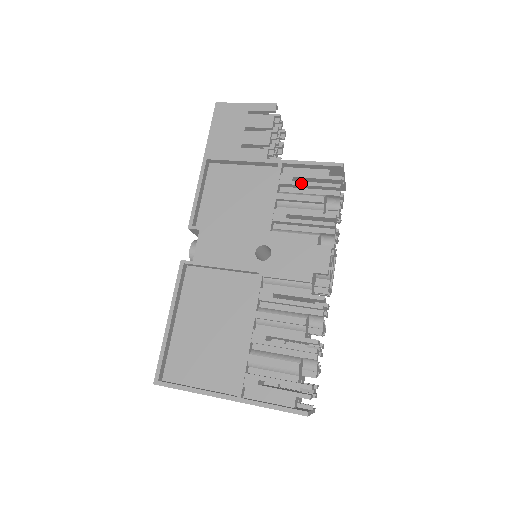
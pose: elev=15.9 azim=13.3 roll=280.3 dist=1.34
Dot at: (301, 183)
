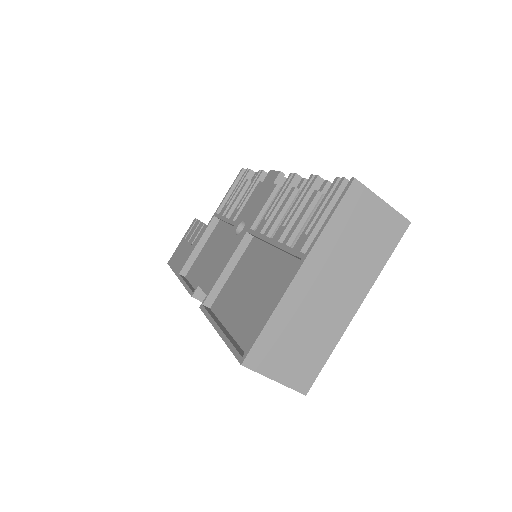
Dot at: (231, 198)
